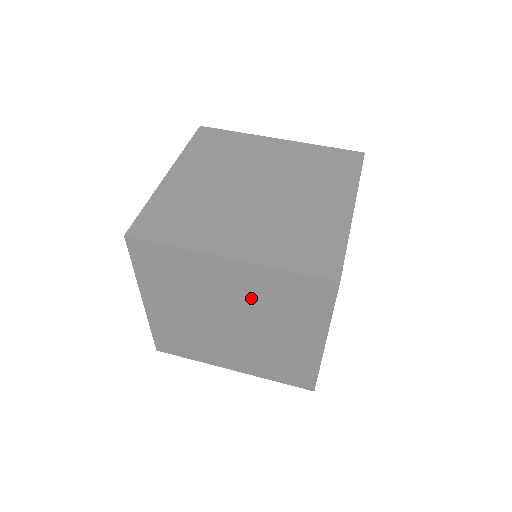
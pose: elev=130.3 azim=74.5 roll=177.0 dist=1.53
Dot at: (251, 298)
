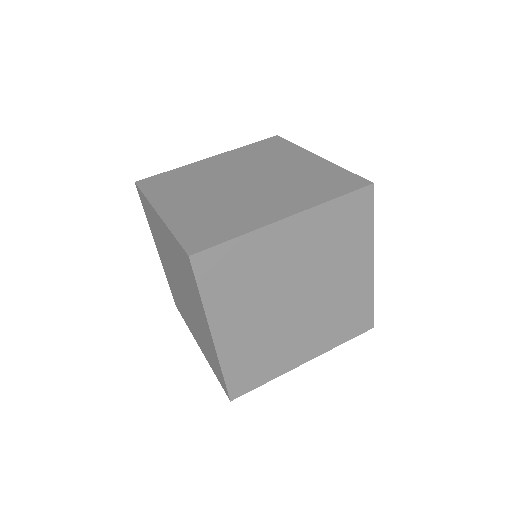
Dot at: (312, 252)
